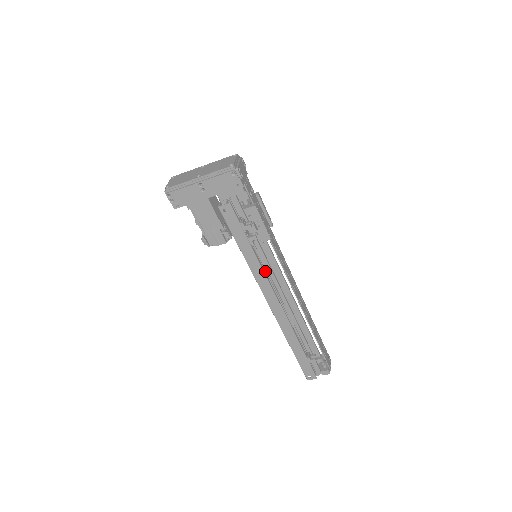
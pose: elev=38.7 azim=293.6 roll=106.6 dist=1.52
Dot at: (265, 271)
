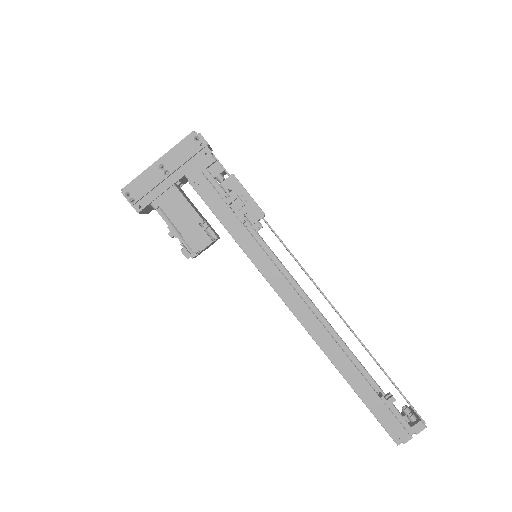
Dot at: occluded
